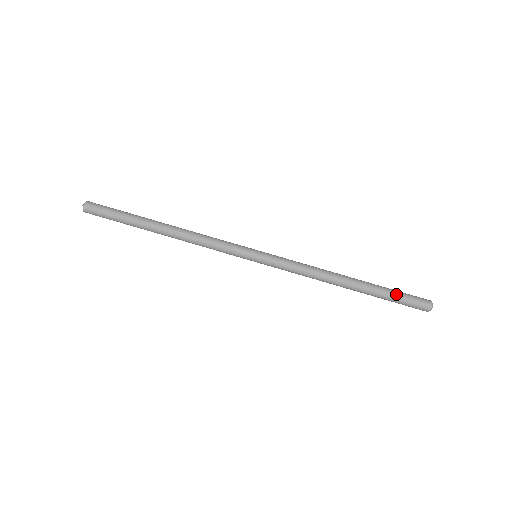
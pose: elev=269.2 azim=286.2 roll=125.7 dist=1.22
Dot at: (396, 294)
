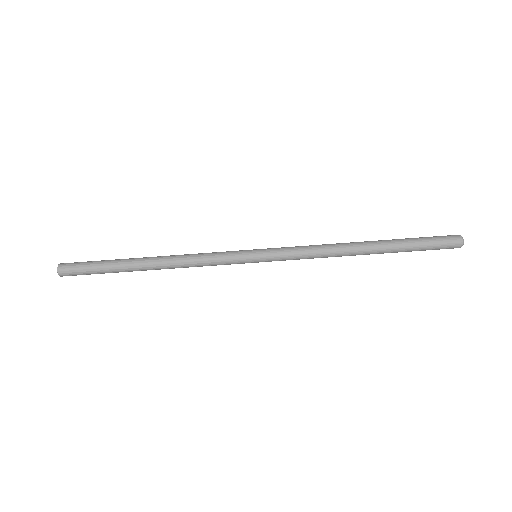
Dot at: (419, 240)
